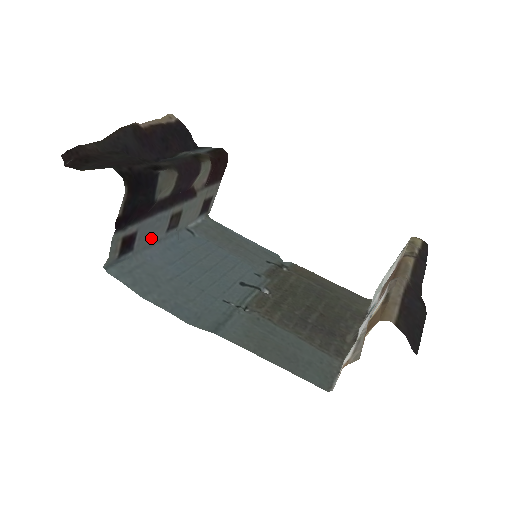
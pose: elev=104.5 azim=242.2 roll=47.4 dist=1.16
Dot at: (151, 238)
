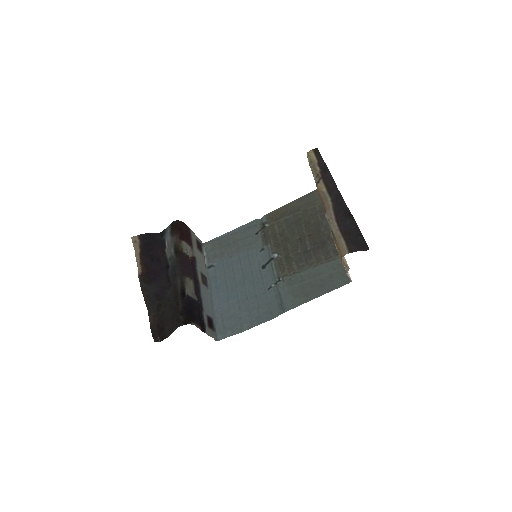
Dot at: (209, 302)
